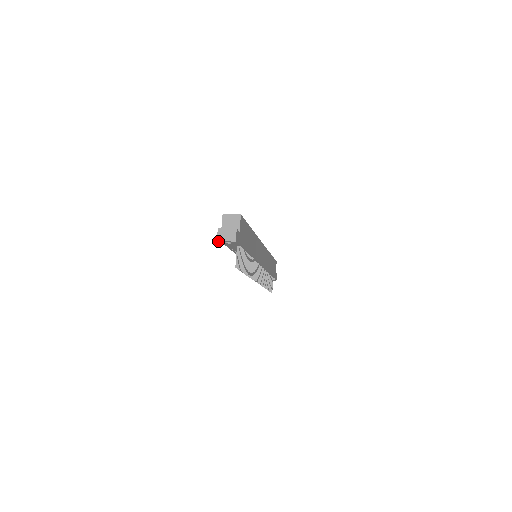
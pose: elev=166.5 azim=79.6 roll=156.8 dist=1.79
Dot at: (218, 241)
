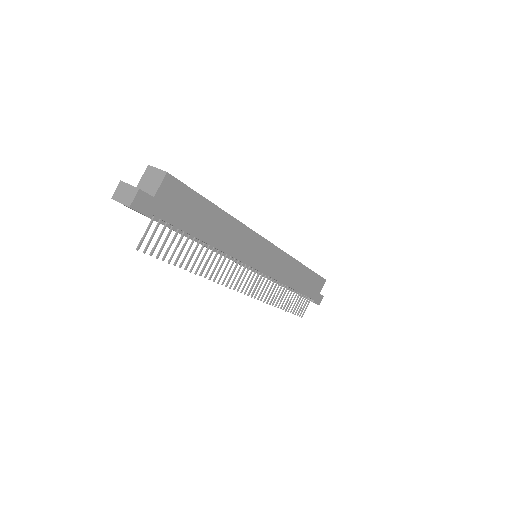
Dot at: (115, 200)
